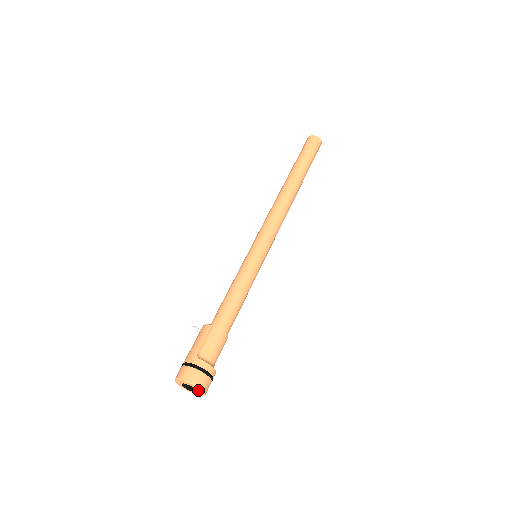
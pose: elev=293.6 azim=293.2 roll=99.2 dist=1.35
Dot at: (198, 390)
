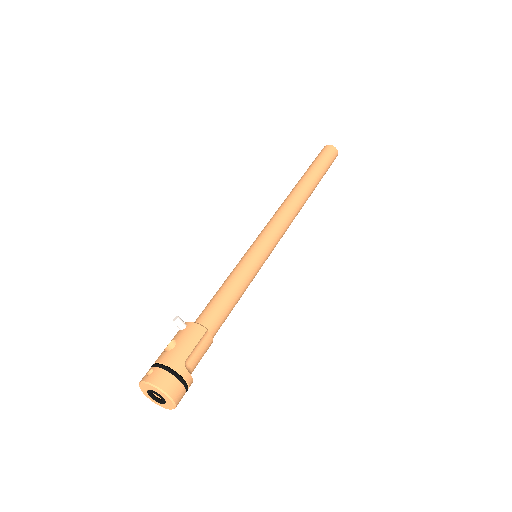
Dot at: (168, 404)
